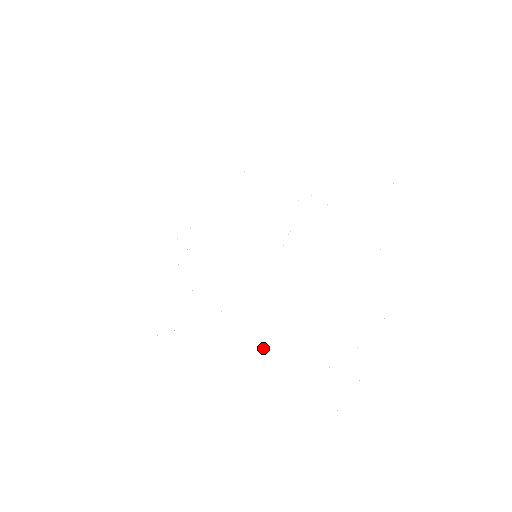
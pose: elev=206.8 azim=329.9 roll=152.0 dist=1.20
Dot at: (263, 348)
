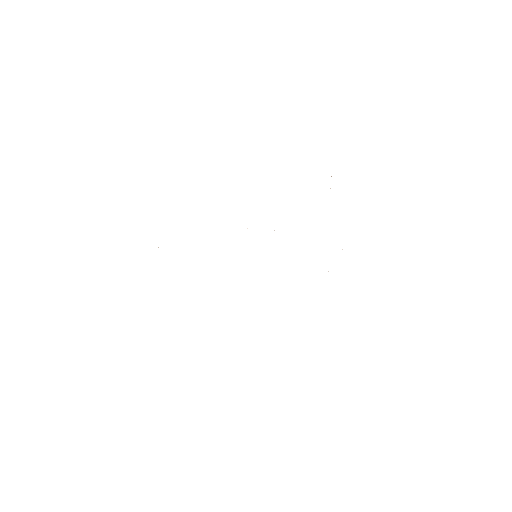
Dot at: occluded
